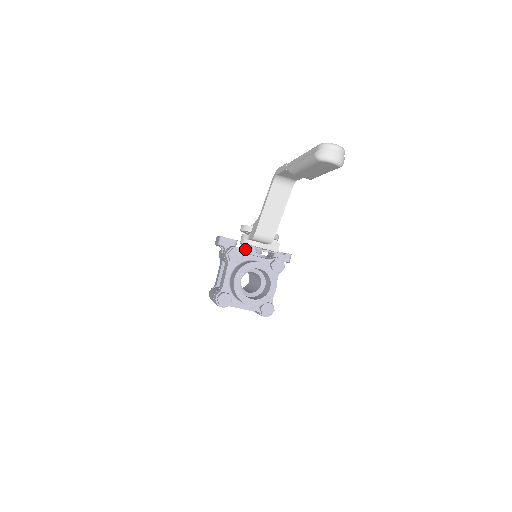
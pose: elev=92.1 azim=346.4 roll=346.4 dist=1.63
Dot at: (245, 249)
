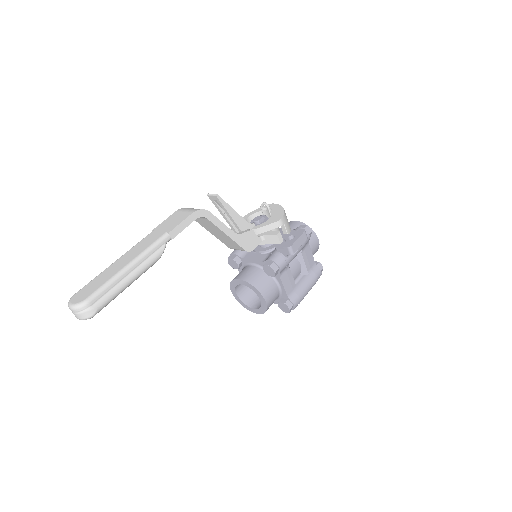
Dot at: occluded
